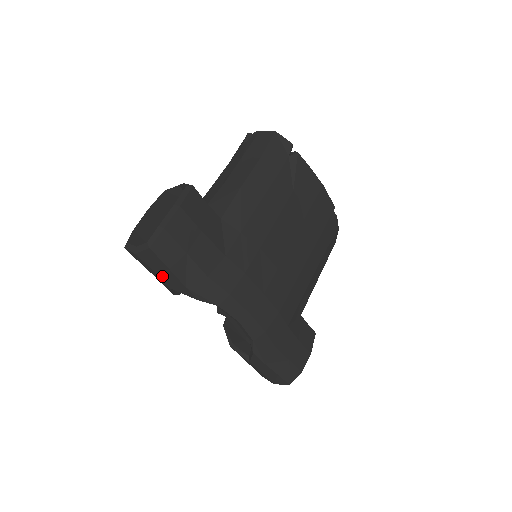
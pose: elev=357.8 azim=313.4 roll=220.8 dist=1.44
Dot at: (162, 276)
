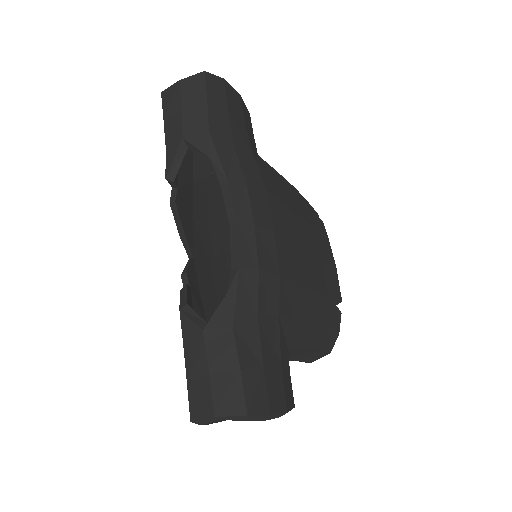
Dot at: (187, 116)
